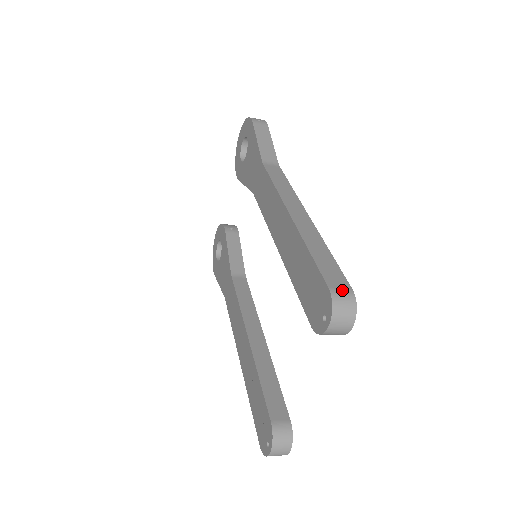
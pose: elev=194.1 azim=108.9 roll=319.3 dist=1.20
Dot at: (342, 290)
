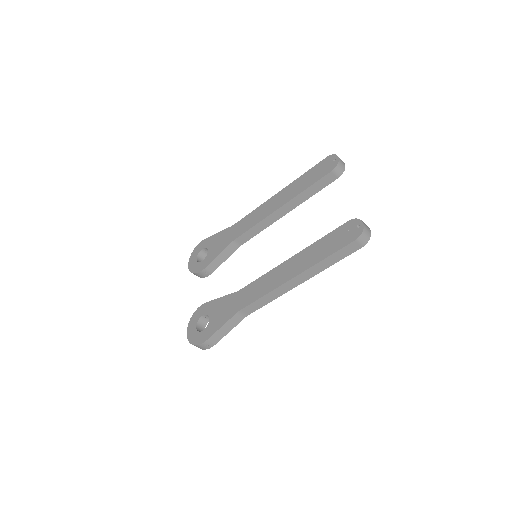
Dot at: occluded
